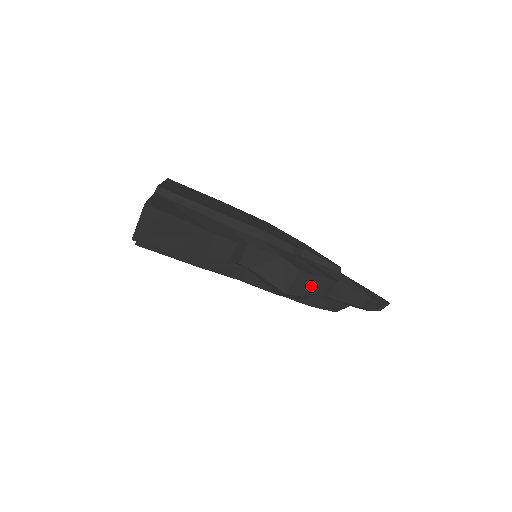
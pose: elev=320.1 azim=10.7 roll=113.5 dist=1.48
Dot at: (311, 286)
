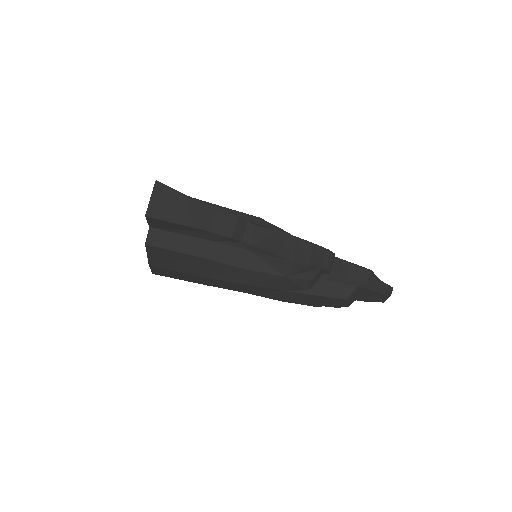
Dot at: (313, 255)
